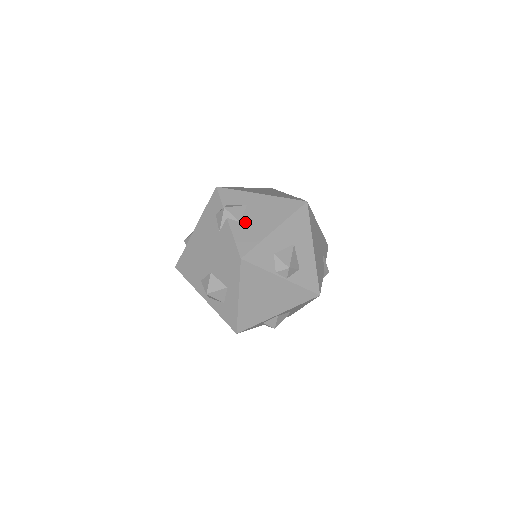
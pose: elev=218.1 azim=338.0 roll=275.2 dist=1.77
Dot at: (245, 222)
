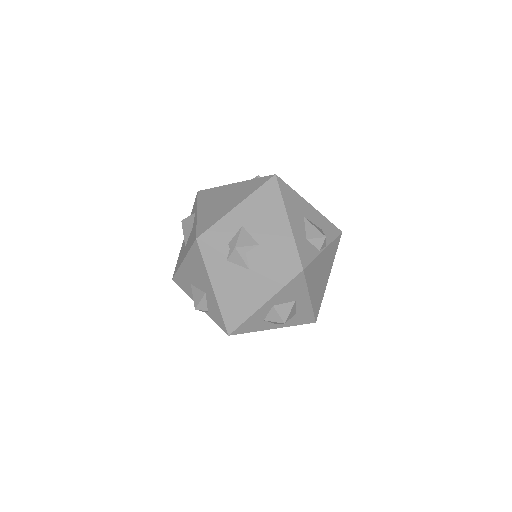
Dot at: (262, 240)
